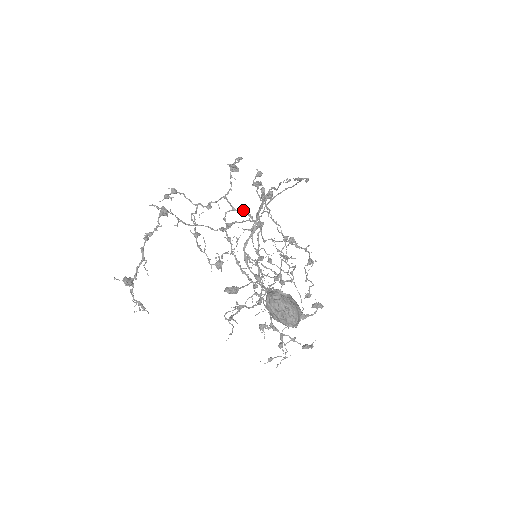
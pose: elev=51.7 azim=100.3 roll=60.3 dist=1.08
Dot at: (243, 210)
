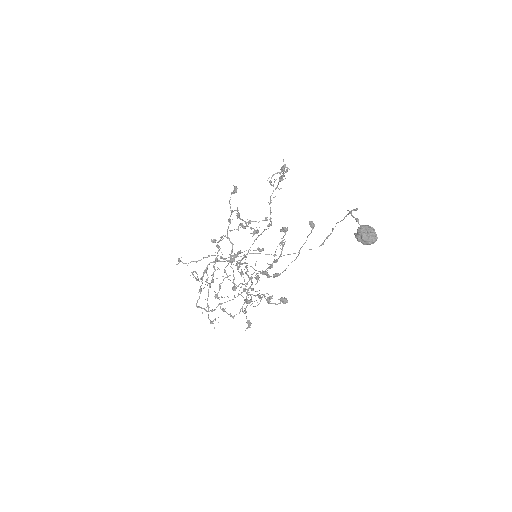
Dot at: (233, 244)
